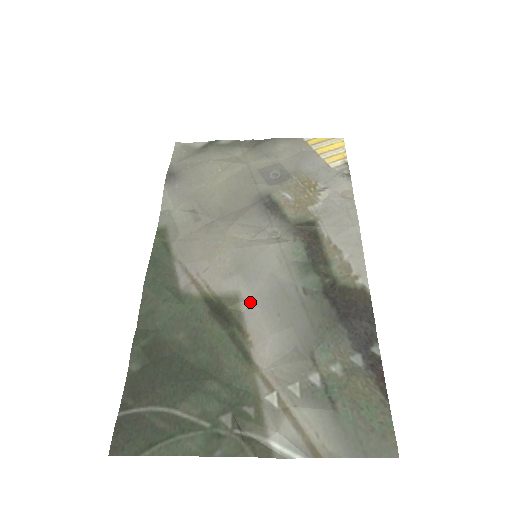
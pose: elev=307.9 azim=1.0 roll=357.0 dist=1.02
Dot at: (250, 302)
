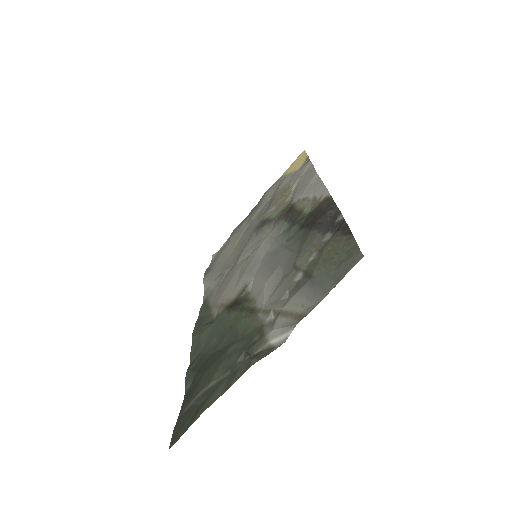
Dot at: (253, 281)
